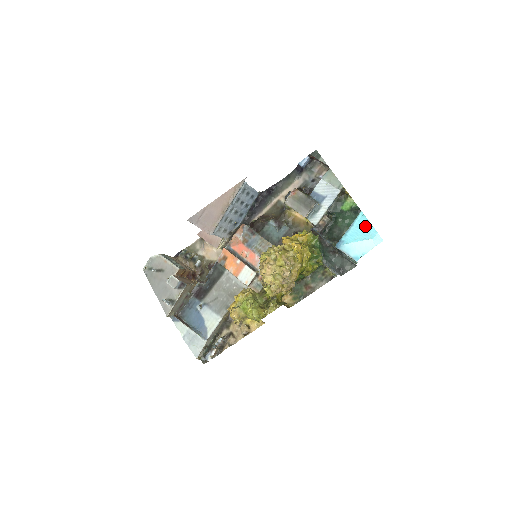
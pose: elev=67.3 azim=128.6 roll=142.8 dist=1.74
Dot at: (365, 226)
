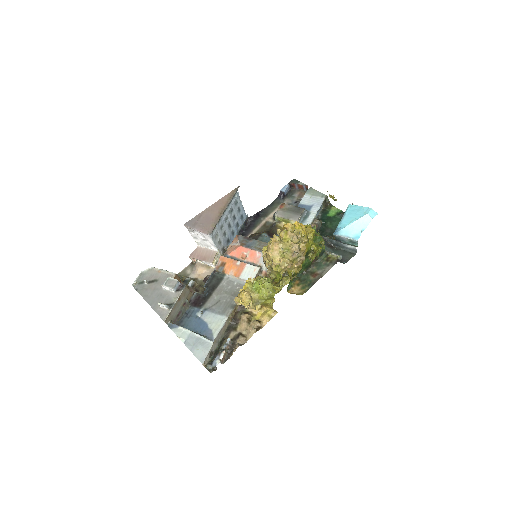
Dot at: (357, 210)
